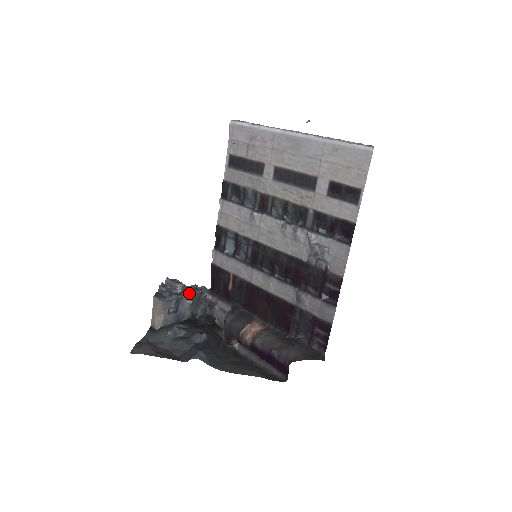
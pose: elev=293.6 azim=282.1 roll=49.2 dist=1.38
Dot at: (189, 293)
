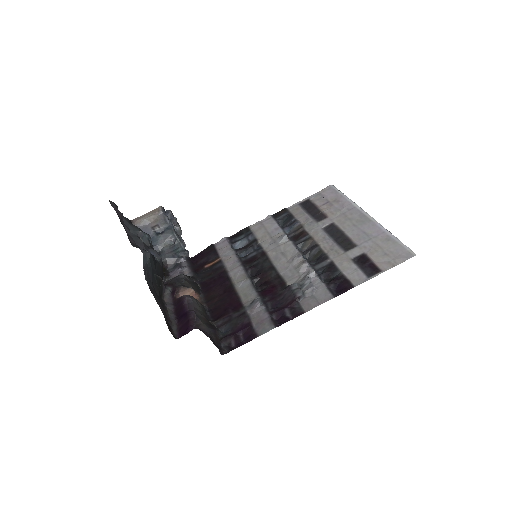
Dot at: (179, 238)
